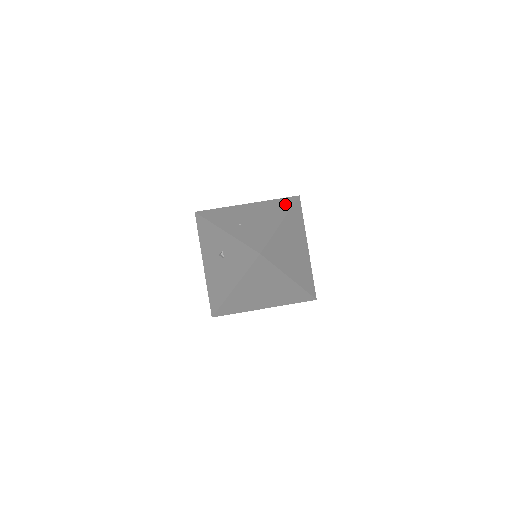
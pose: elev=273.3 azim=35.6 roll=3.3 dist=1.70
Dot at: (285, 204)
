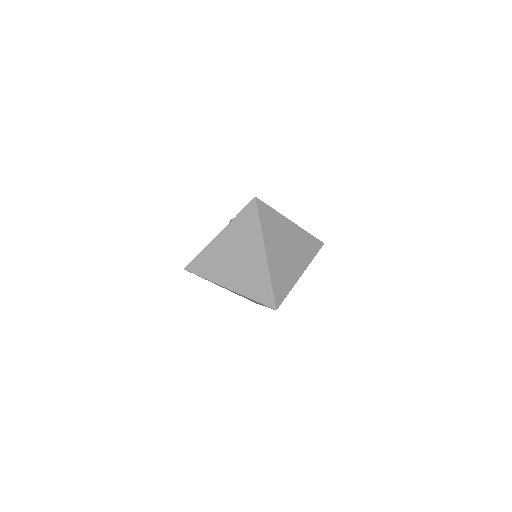
Dot at: occluded
